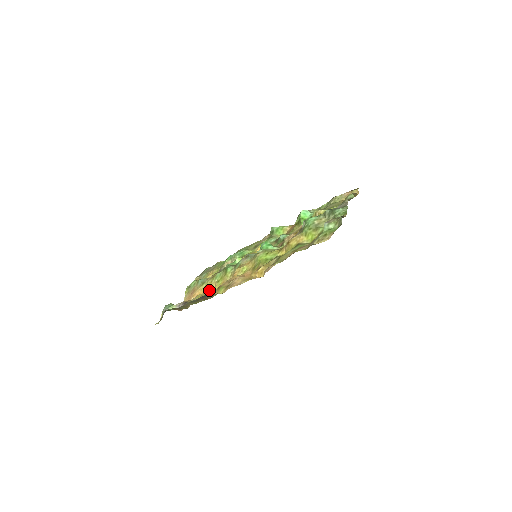
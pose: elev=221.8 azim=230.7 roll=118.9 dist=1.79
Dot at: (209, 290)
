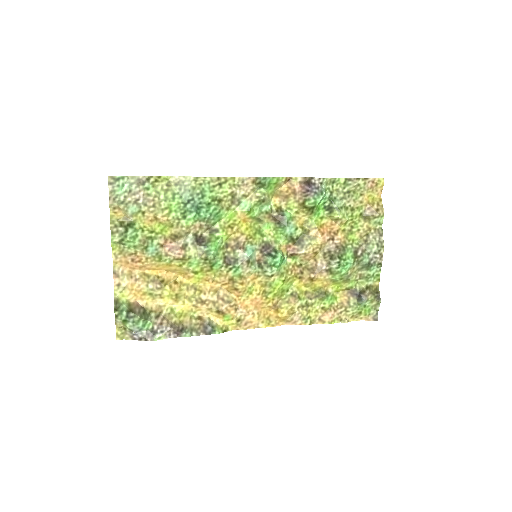
Dot at: (174, 272)
